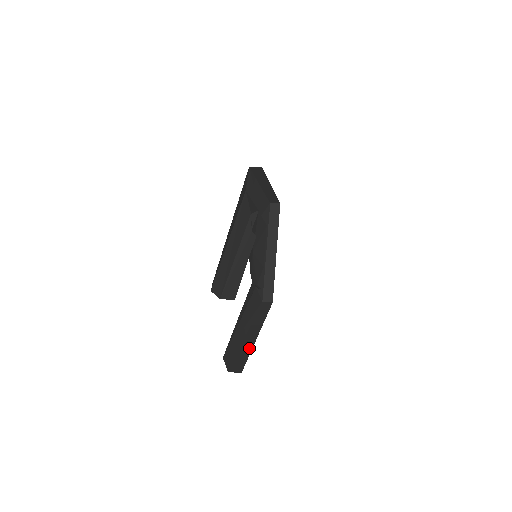
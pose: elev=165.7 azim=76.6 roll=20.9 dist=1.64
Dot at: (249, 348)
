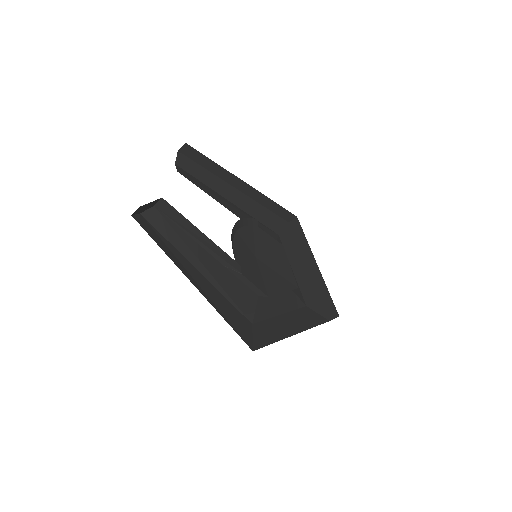
Dot at: occluded
